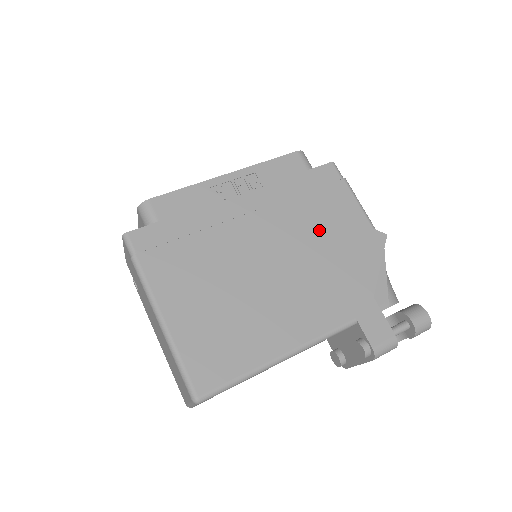
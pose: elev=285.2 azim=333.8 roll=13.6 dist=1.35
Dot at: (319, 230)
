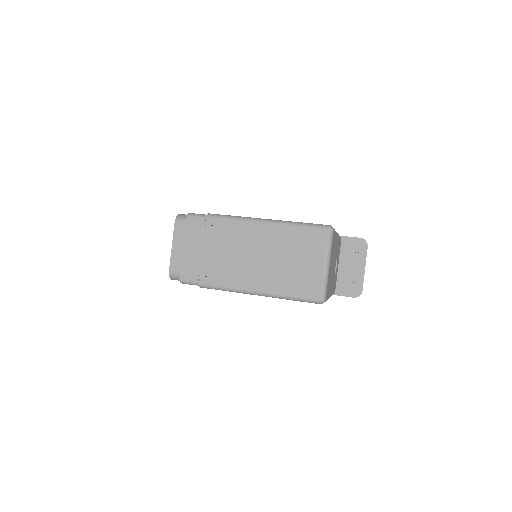
Dot at: occluded
